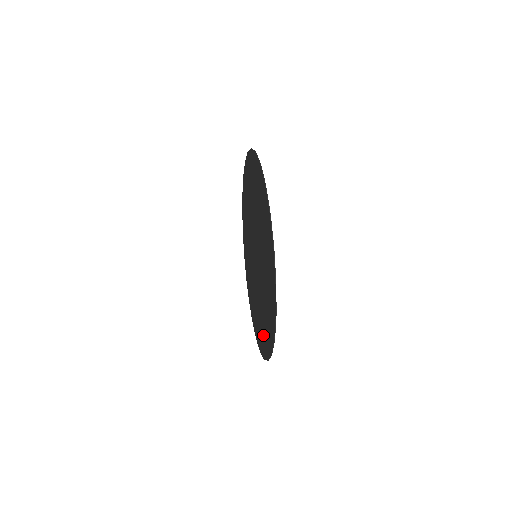
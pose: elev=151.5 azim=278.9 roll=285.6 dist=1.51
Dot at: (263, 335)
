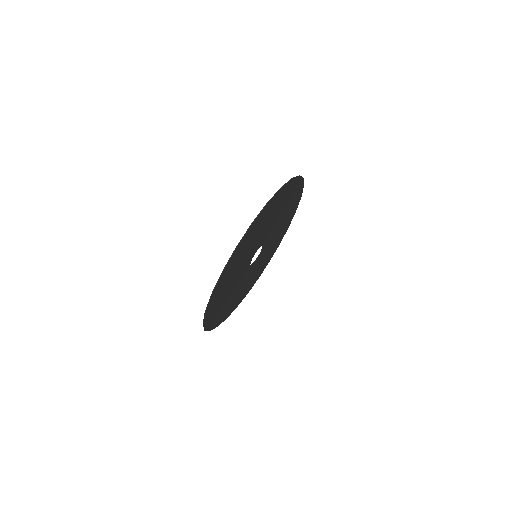
Dot at: (216, 309)
